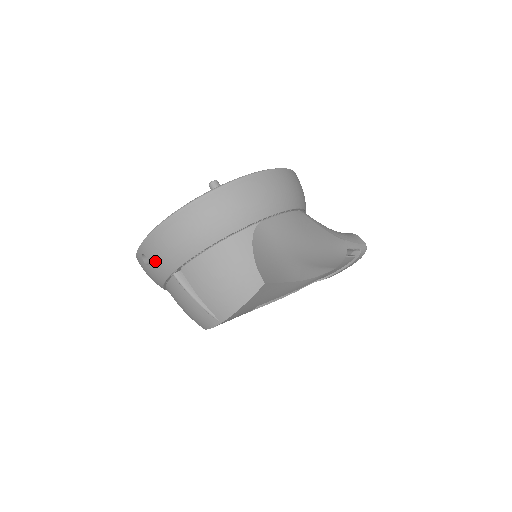
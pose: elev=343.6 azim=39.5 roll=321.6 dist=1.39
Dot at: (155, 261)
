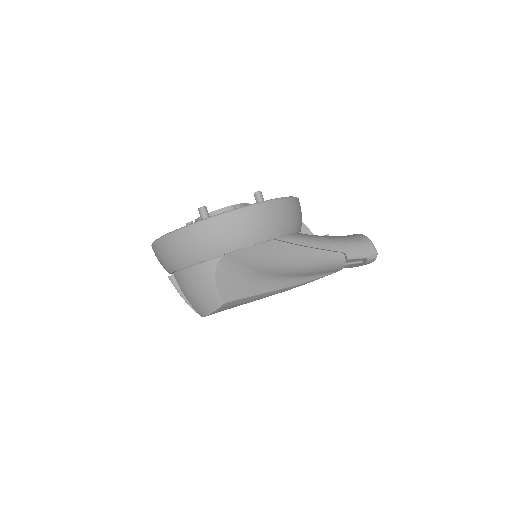
Dot at: occluded
